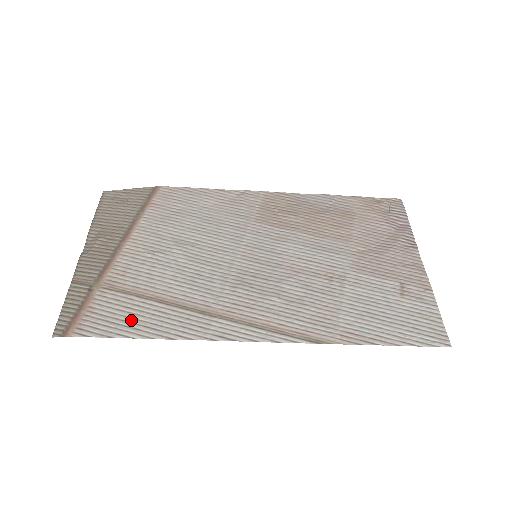
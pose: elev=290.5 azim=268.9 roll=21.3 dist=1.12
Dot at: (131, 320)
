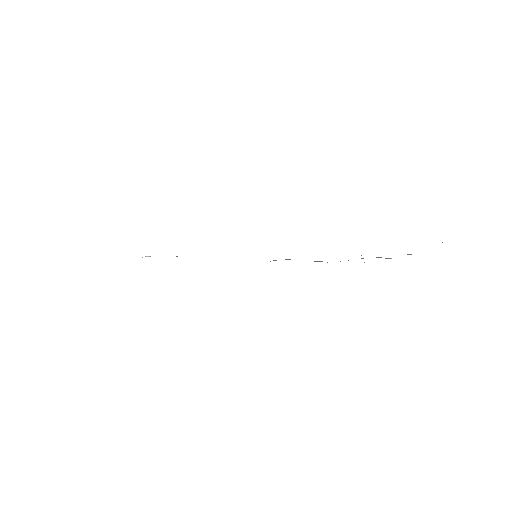
Dot at: occluded
